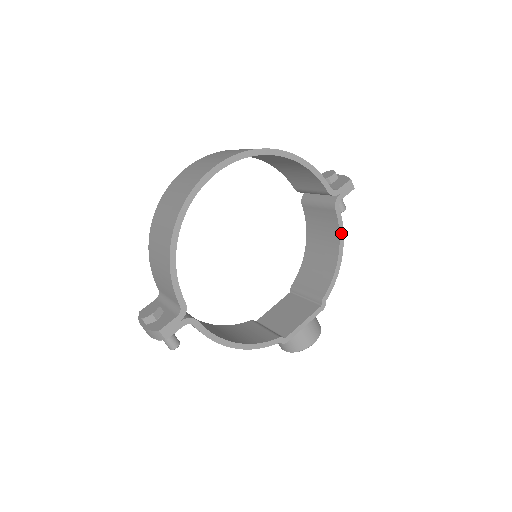
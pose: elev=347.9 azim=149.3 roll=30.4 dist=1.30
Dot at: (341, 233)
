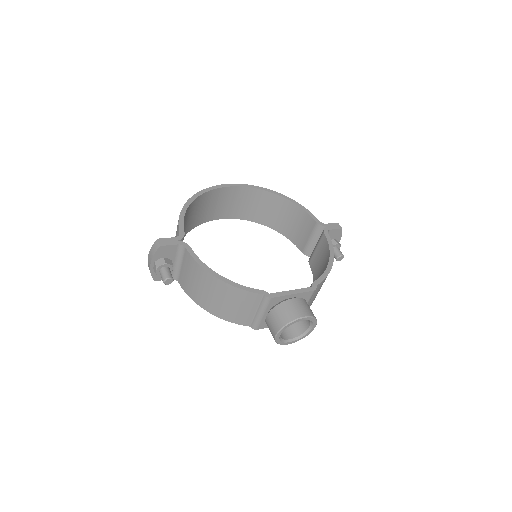
Dot at: (331, 248)
